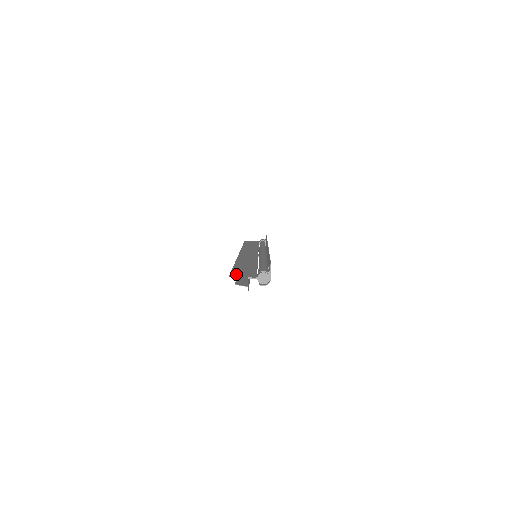
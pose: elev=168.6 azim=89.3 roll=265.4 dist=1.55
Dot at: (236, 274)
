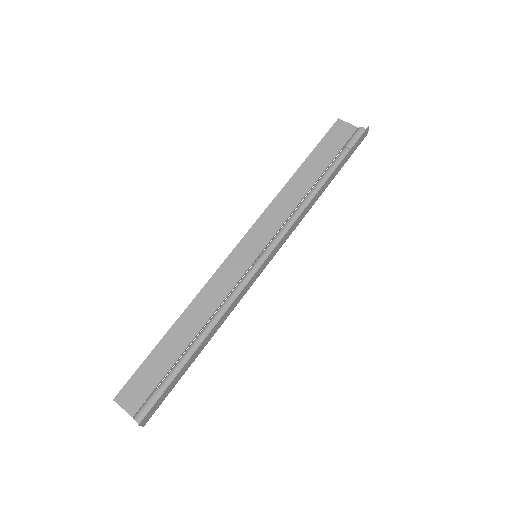
Dot at: (127, 392)
